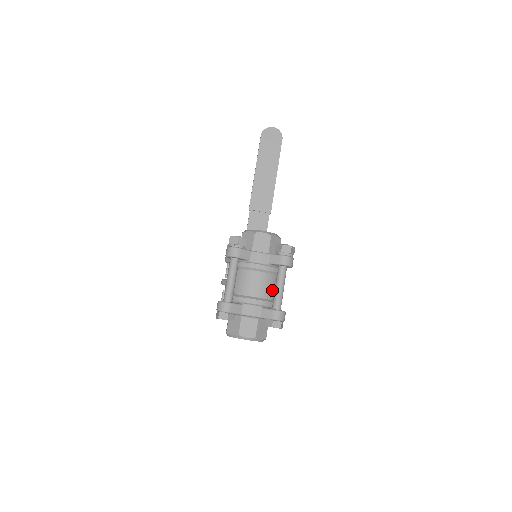
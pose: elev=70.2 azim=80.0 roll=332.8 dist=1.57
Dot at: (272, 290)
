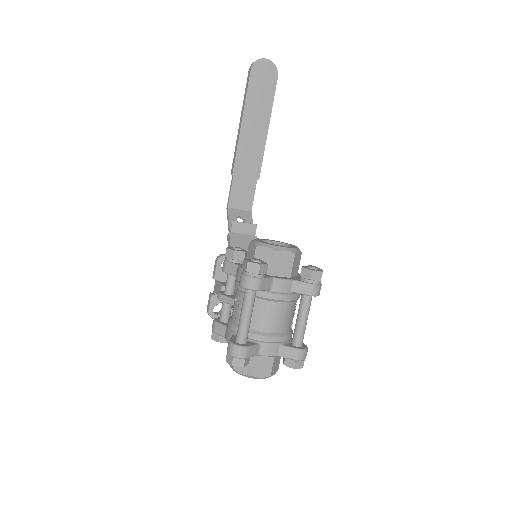
Dot at: (291, 319)
